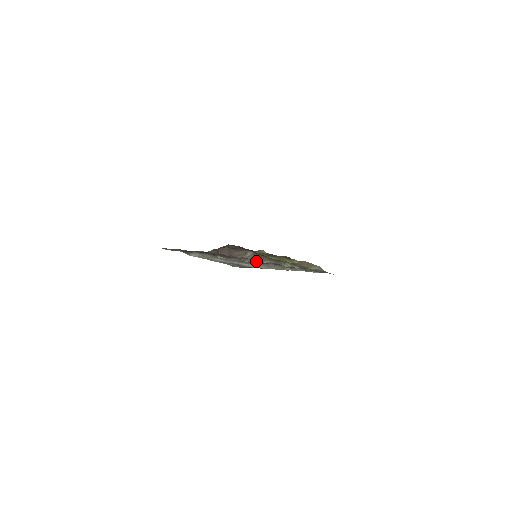
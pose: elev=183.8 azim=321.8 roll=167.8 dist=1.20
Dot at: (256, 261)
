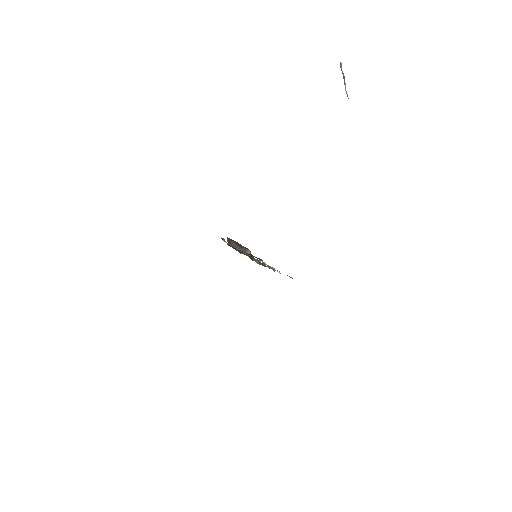
Dot at: occluded
